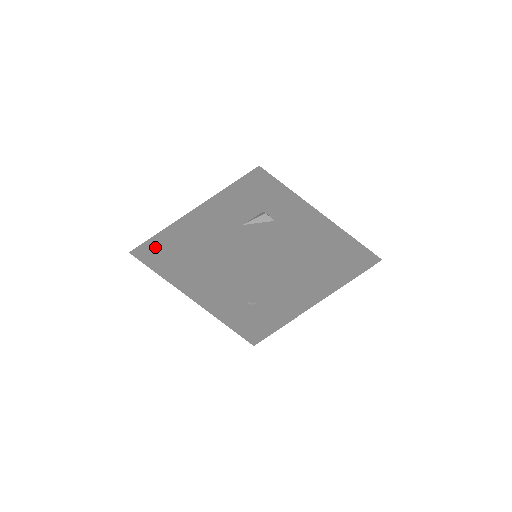
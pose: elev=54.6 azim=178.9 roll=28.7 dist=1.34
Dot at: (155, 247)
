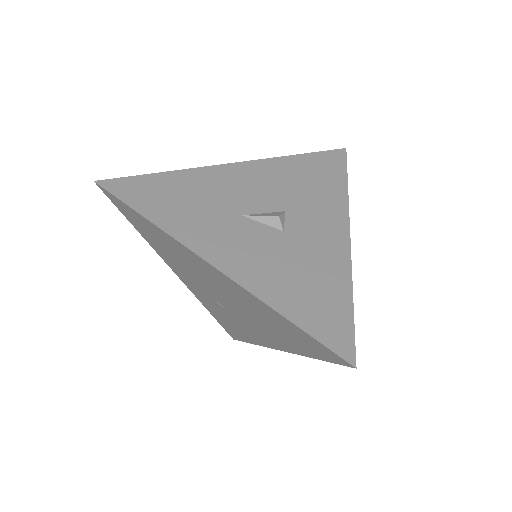
Dot at: (124, 189)
